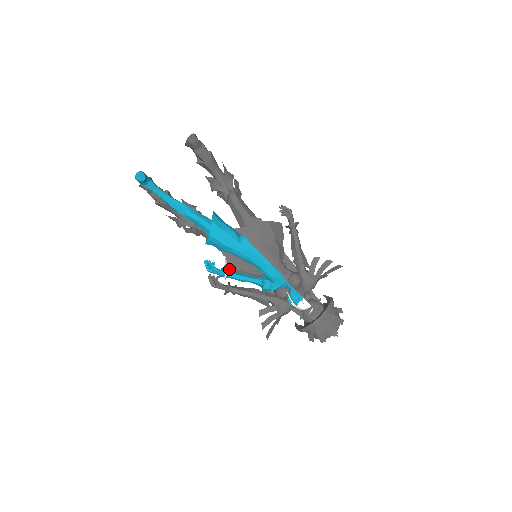
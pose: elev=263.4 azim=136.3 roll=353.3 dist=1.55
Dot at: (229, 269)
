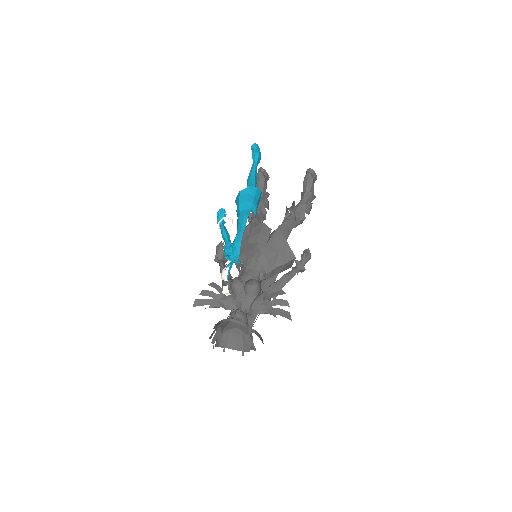
Dot at: occluded
